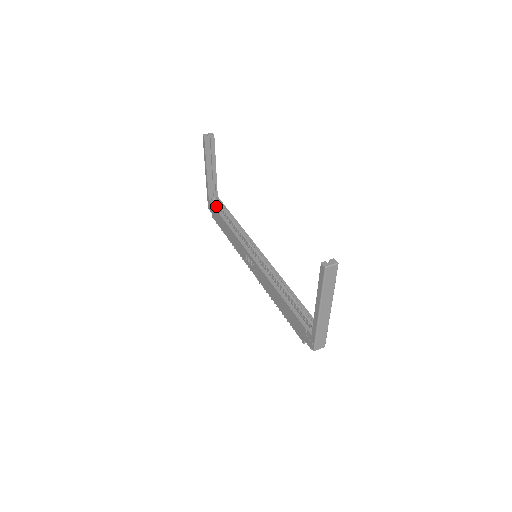
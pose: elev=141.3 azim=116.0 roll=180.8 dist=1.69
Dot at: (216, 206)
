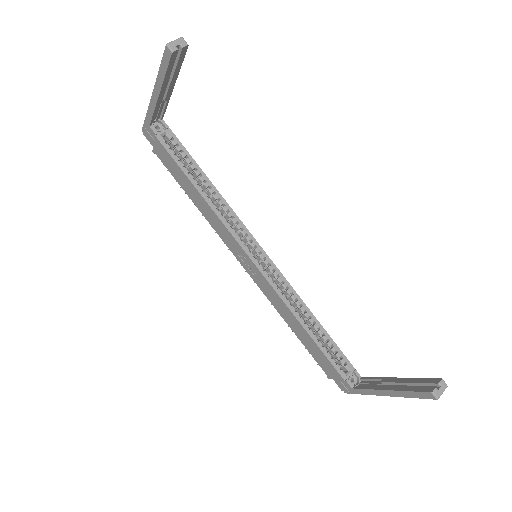
Dot at: (168, 146)
